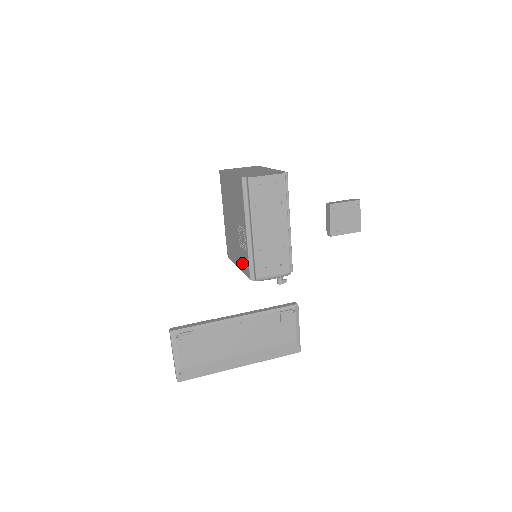
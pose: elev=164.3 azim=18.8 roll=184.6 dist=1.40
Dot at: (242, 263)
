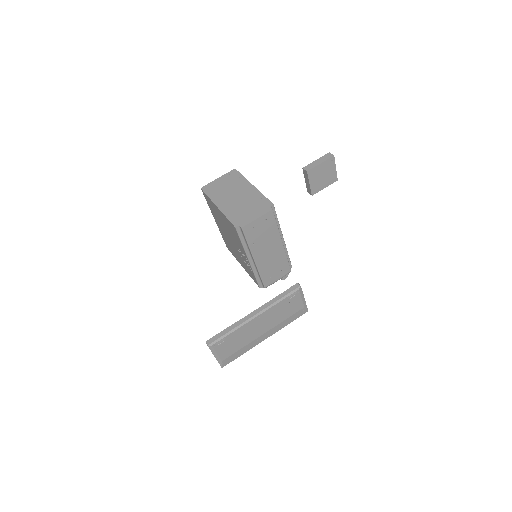
Dot at: (247, 271)
